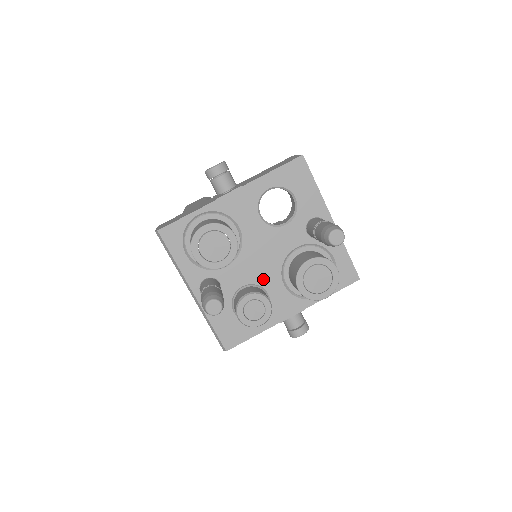
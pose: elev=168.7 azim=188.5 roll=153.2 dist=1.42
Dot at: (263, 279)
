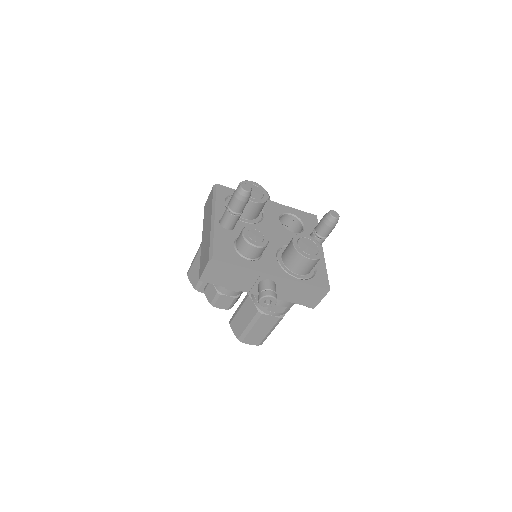
Dot at: occluded
